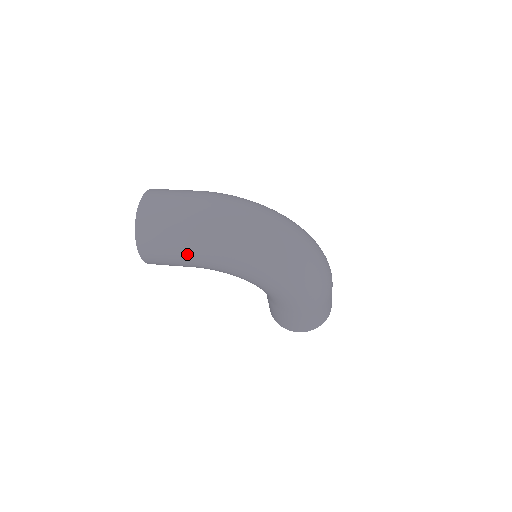
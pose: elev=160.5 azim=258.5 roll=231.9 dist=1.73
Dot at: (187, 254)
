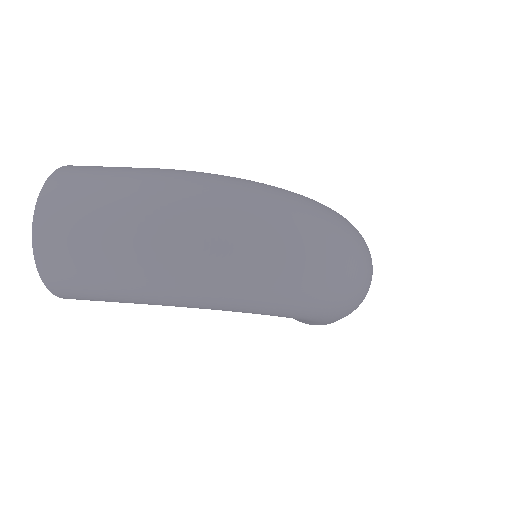
Dot at: (141, 299)
